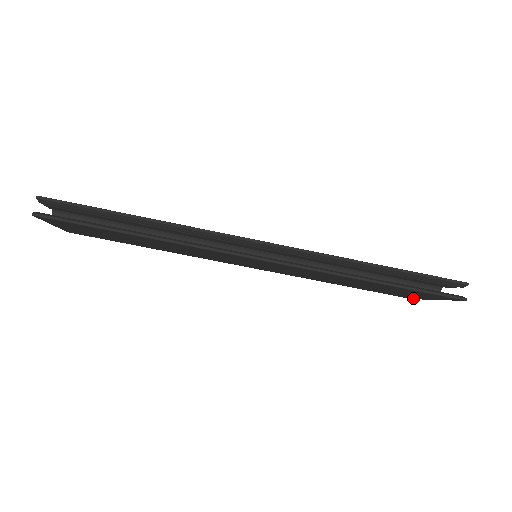
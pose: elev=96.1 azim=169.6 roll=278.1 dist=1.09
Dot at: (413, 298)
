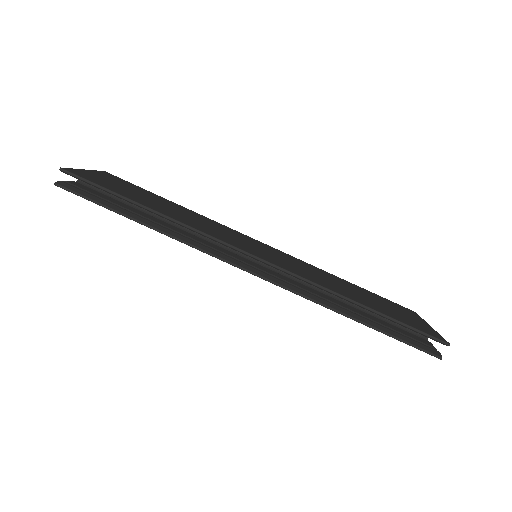
Dot at: occluded
